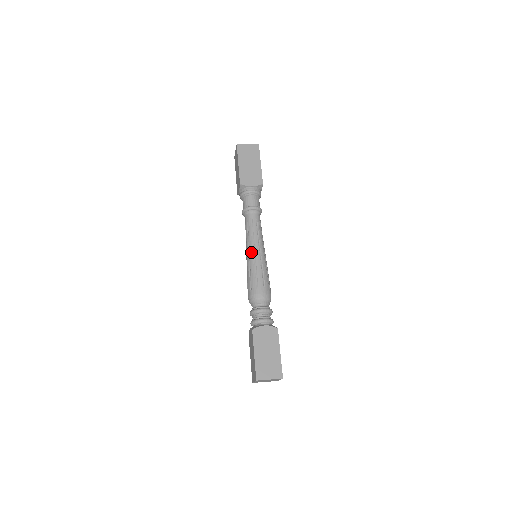
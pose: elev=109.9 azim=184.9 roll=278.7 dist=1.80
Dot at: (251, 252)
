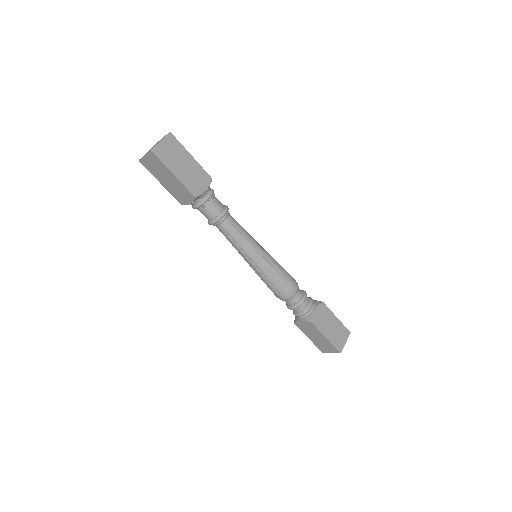
Dot at: occluded
